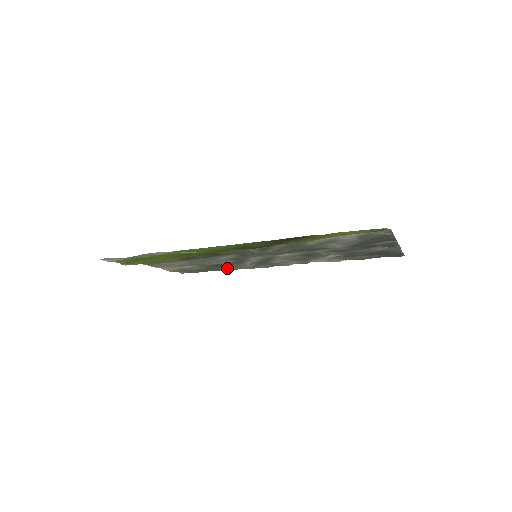
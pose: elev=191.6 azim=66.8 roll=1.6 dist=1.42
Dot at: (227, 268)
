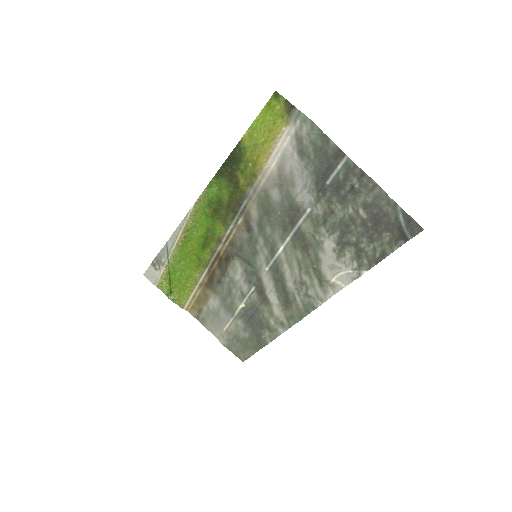
Dot at: (267, 328)
